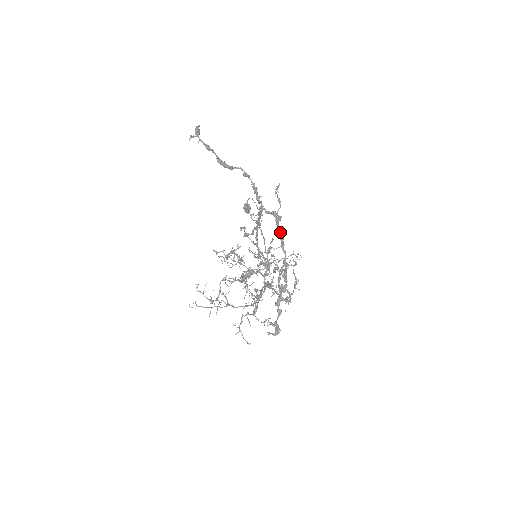
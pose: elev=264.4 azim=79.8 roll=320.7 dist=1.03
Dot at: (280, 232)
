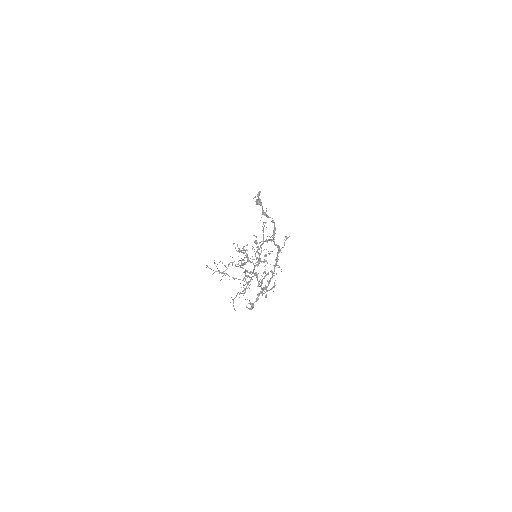
Dot at: (277, 258)
